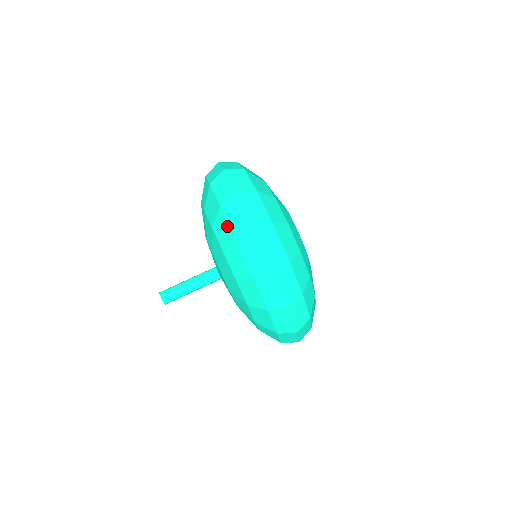
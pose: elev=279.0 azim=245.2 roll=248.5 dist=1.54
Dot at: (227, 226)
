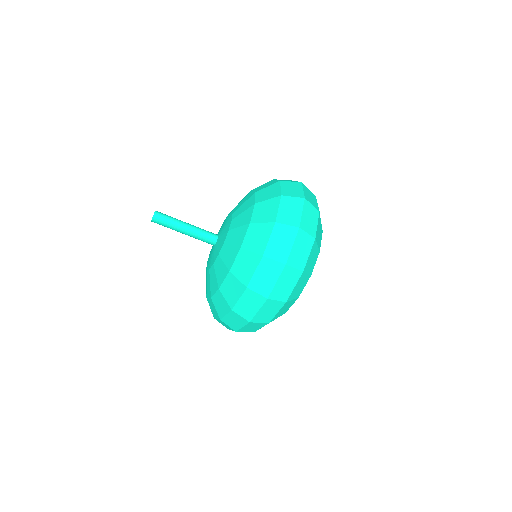
Dot at: (236, 297)
